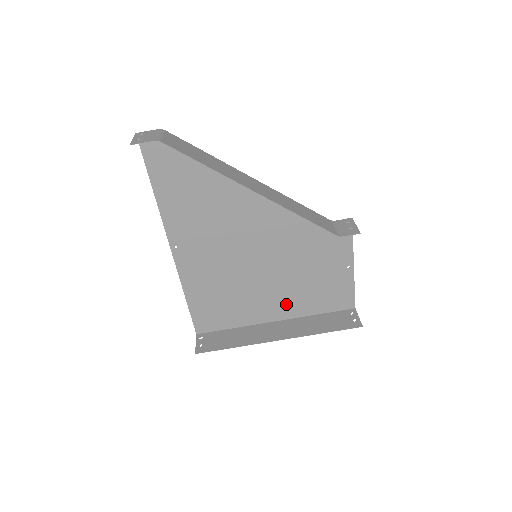
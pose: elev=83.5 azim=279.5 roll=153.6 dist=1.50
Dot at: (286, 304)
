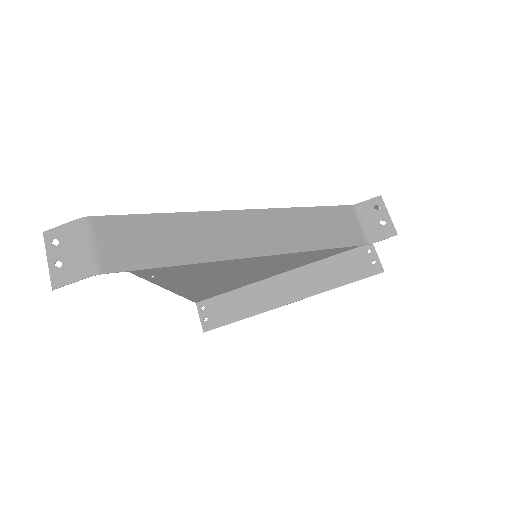
Dot at: (293, 263)
